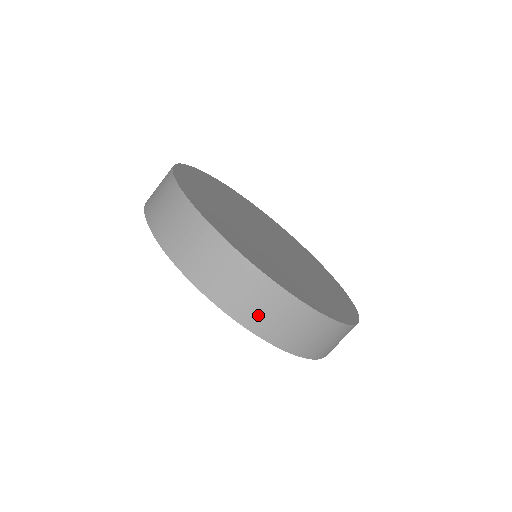
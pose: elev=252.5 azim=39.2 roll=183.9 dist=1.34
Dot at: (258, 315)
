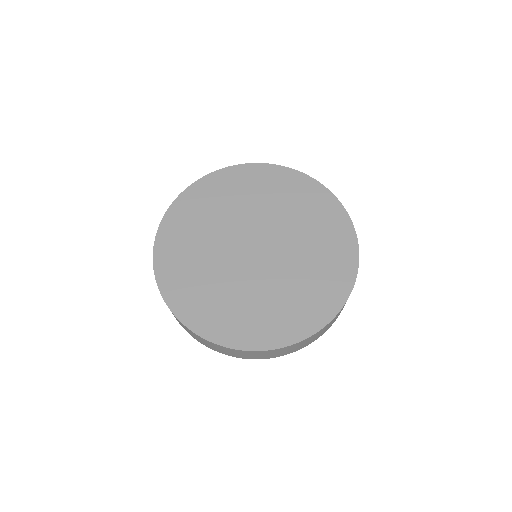
Dot at: (296, 349)
